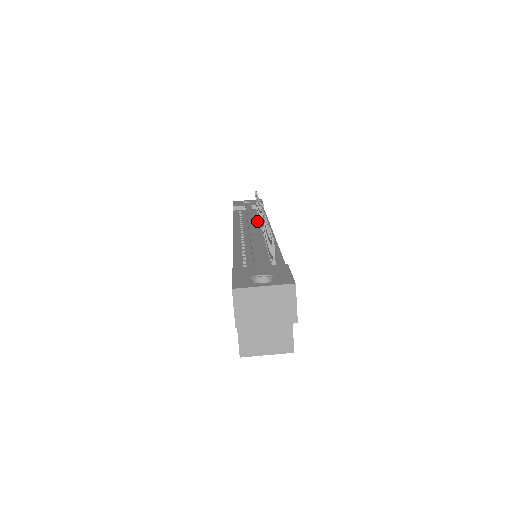
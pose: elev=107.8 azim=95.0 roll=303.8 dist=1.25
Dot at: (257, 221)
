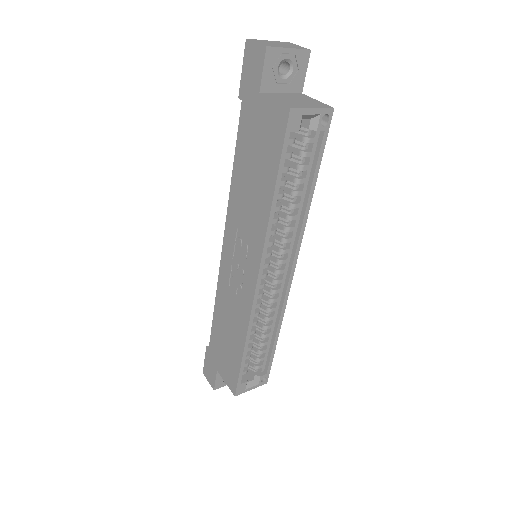
Dot at: occluded
